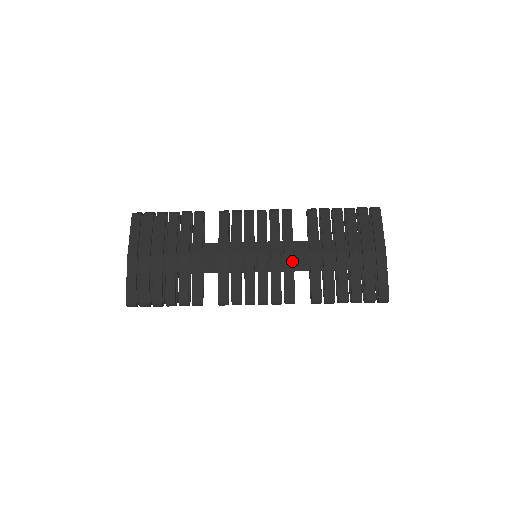
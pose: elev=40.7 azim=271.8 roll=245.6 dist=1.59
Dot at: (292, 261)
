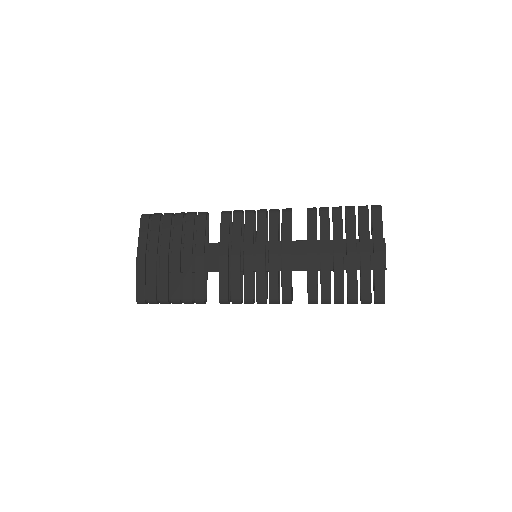
Dot at: (289, 262)
